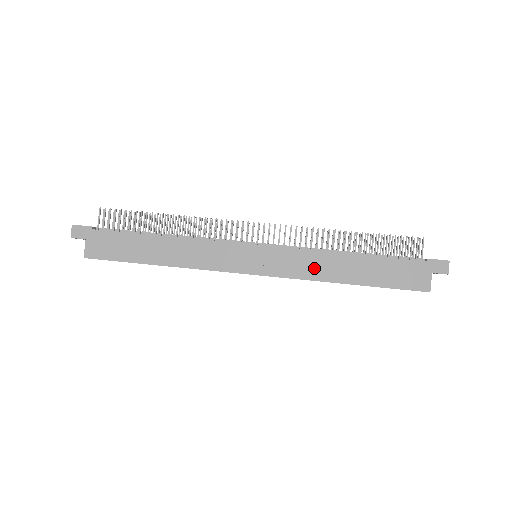
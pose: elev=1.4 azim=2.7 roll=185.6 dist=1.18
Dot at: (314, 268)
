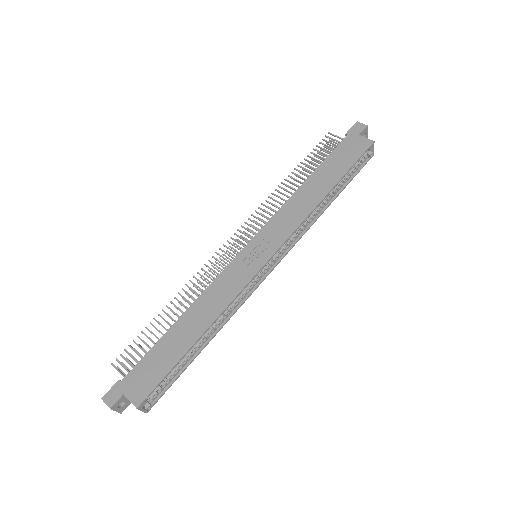
Dot at: (297, 212)
